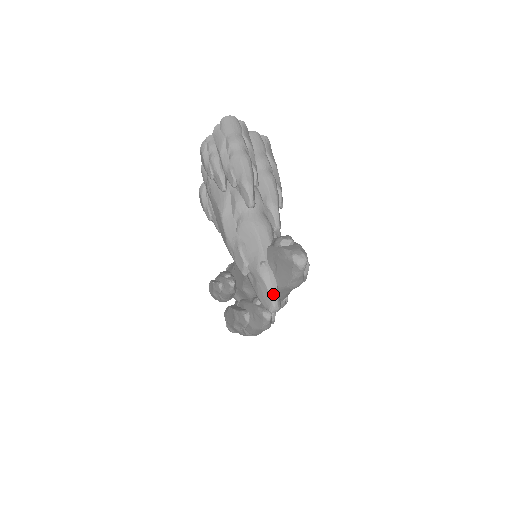
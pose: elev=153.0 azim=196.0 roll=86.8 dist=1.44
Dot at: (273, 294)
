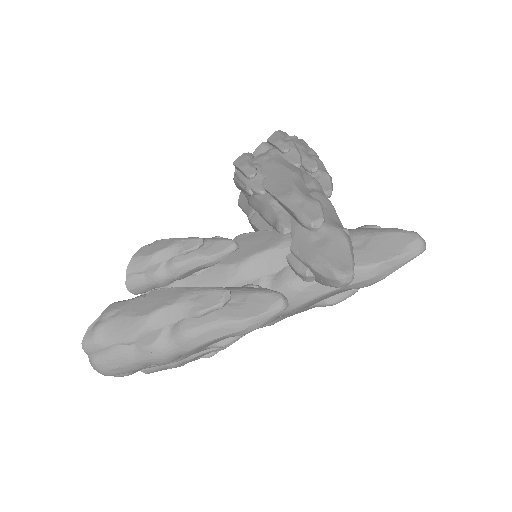
Dot at: occluded
